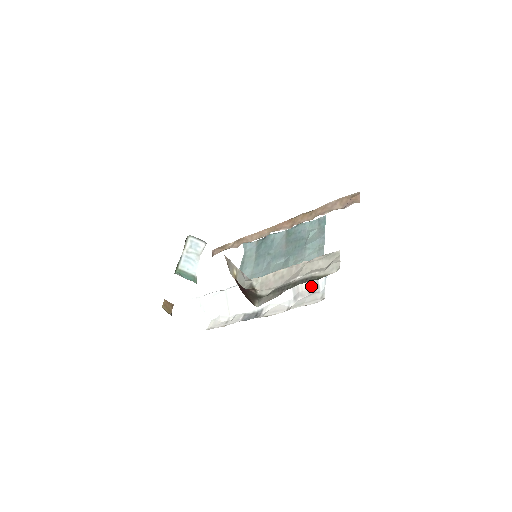
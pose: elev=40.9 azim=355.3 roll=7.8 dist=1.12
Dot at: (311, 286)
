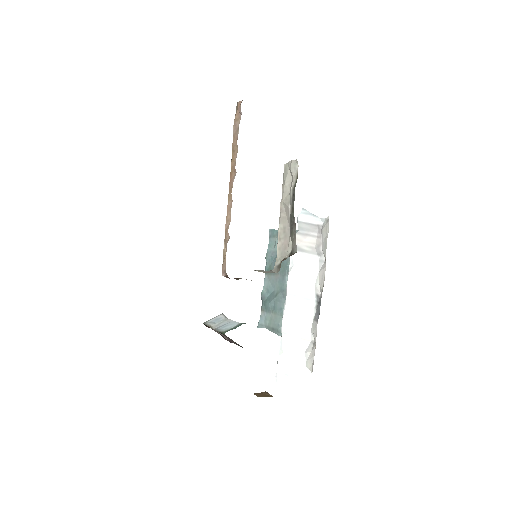
Dot at: (314, 233)
